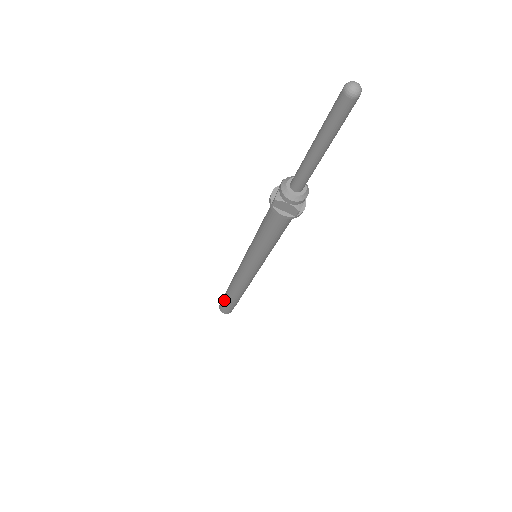
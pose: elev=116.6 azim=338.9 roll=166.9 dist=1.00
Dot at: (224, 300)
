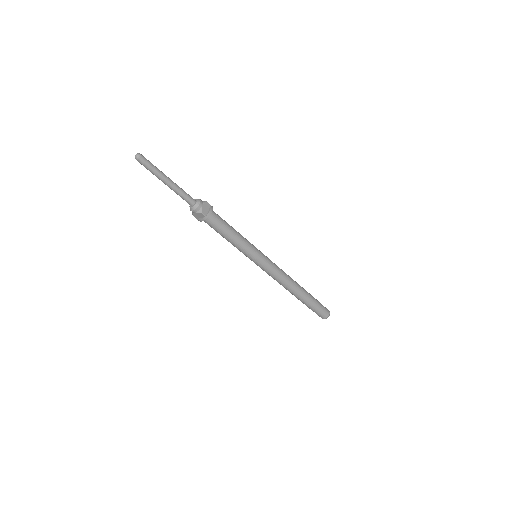
Dot at: occluded
